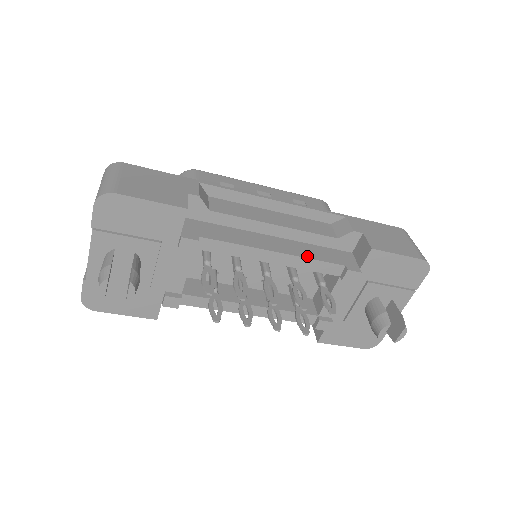
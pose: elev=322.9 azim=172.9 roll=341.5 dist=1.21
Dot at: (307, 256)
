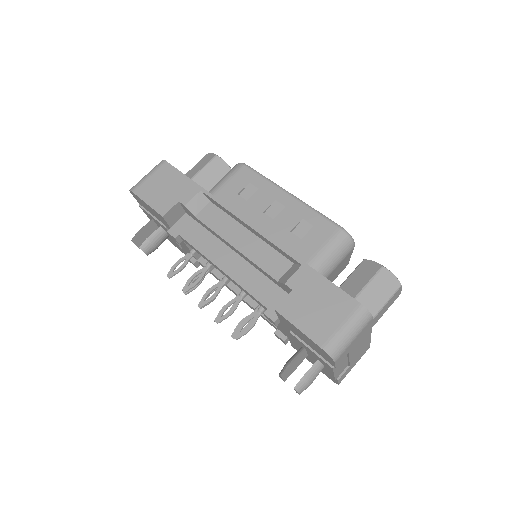
Dot at: (242, 284)
